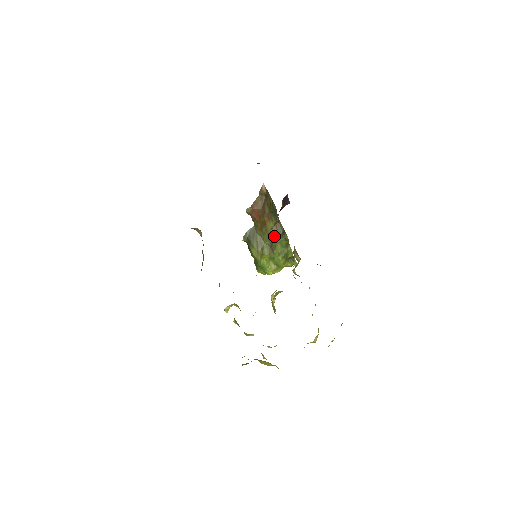
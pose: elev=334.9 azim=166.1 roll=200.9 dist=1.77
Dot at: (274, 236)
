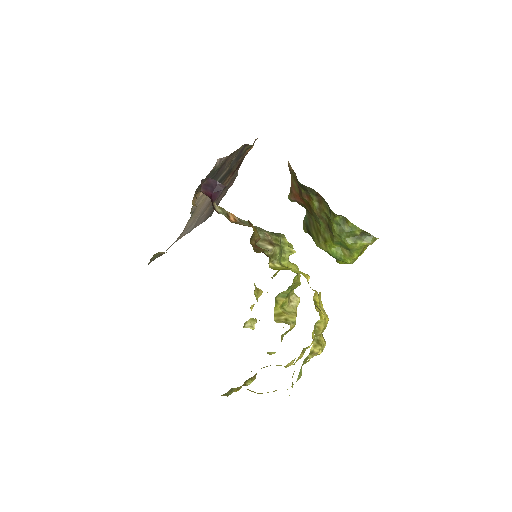
Dot at: (325, 216)
